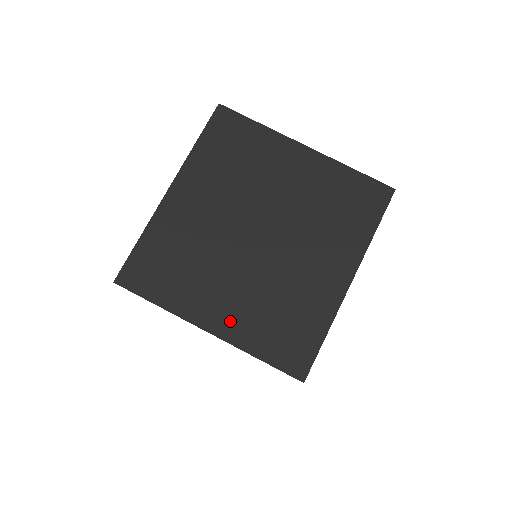
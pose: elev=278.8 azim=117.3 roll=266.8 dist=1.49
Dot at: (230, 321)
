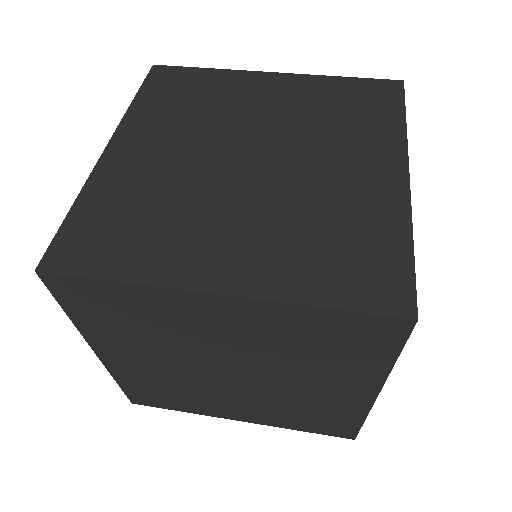
Dot at: (250, 268)
